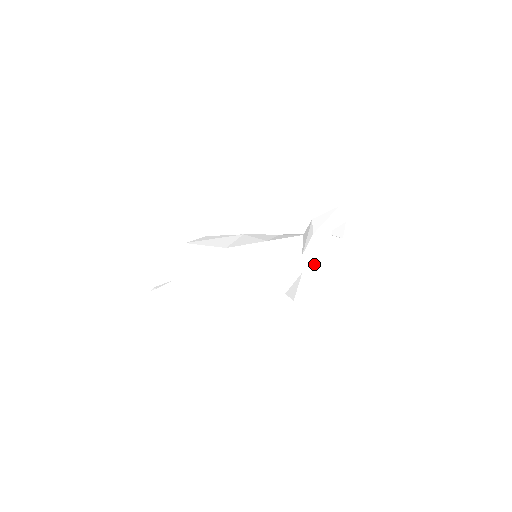
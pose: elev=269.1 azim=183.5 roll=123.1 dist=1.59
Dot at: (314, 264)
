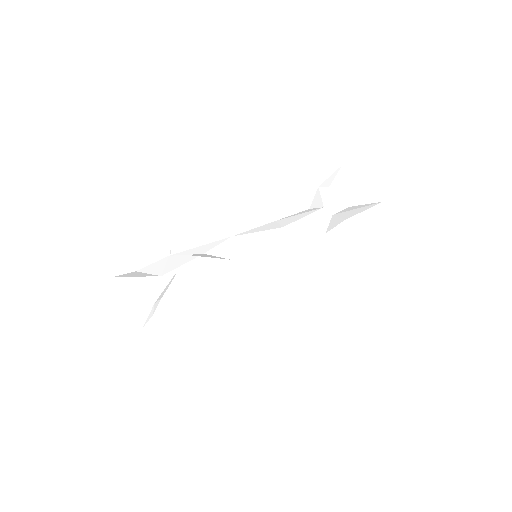
Dot at: (340, 207)
